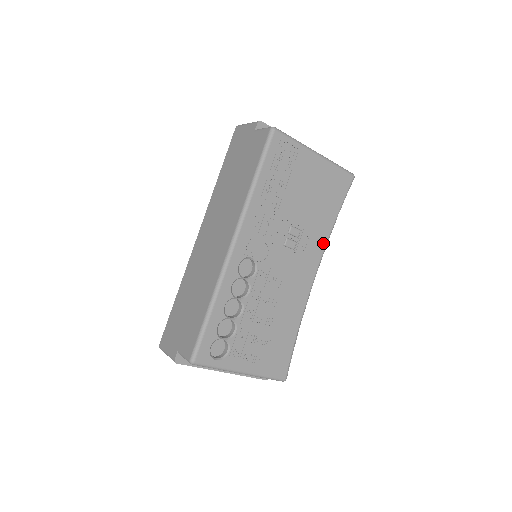
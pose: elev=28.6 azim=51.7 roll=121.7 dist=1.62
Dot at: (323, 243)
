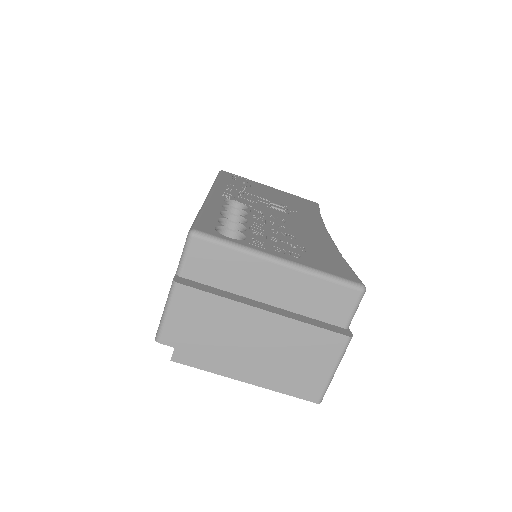
Dot at: (317, 219)
